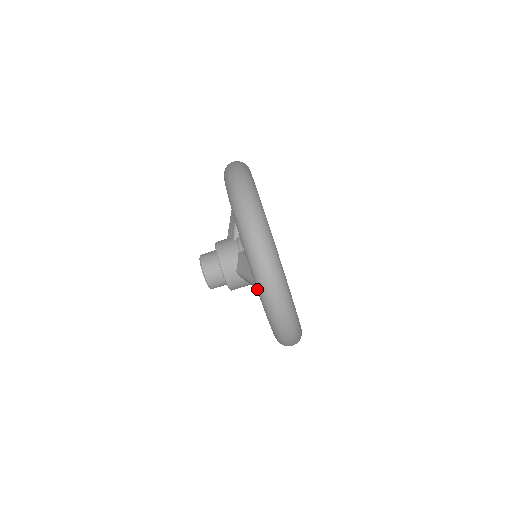
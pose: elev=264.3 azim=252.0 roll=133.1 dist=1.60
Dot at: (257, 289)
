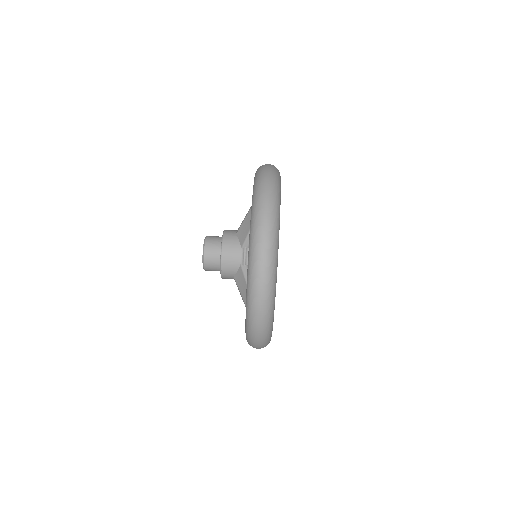
Dot at: occluded
